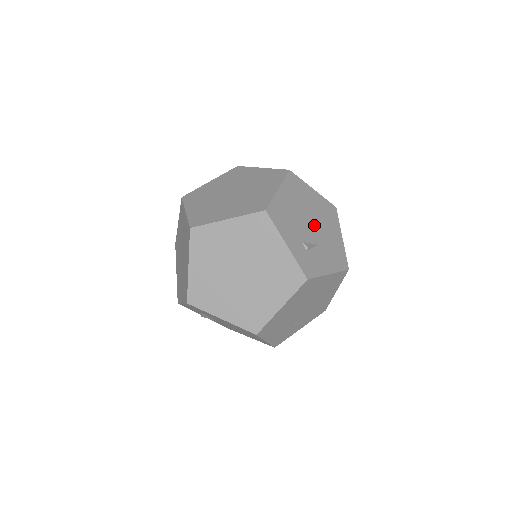
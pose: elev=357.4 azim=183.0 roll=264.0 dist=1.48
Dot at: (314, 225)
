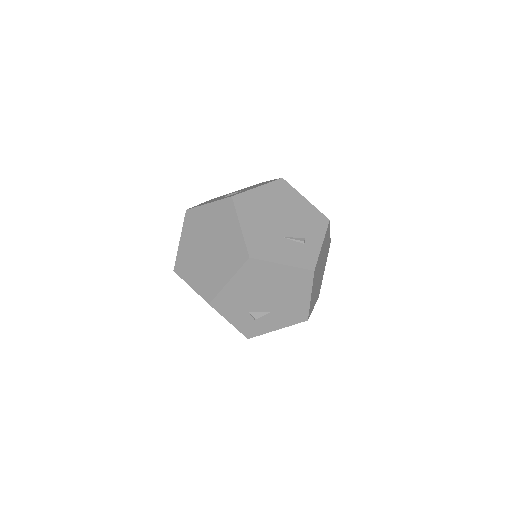
Dot at: occluded
